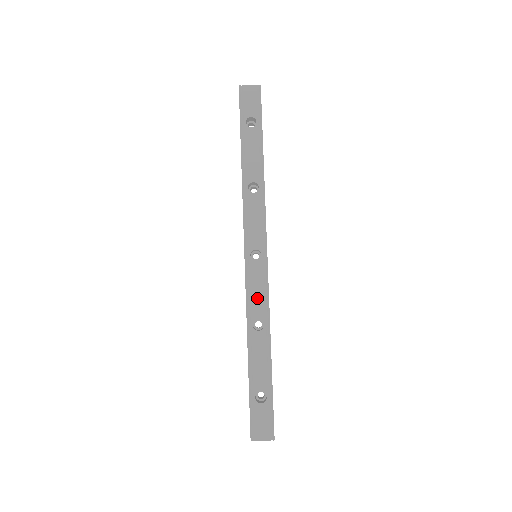
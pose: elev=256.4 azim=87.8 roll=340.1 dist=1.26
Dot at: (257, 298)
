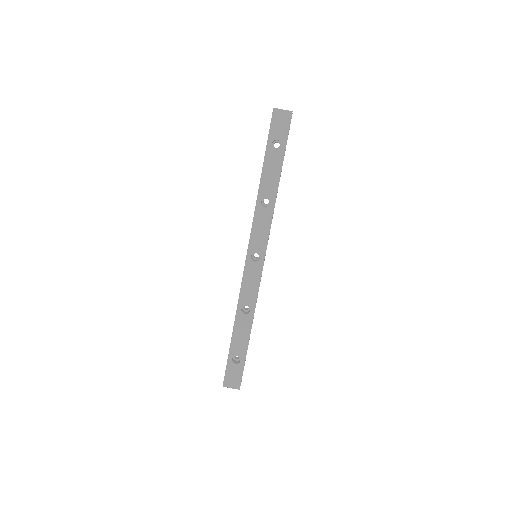
Dot at: (249, 290)
